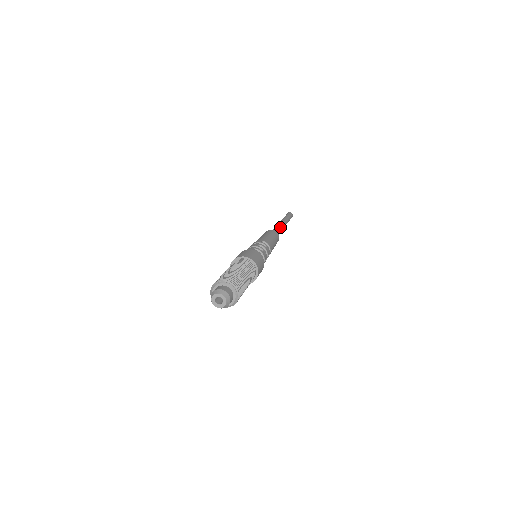
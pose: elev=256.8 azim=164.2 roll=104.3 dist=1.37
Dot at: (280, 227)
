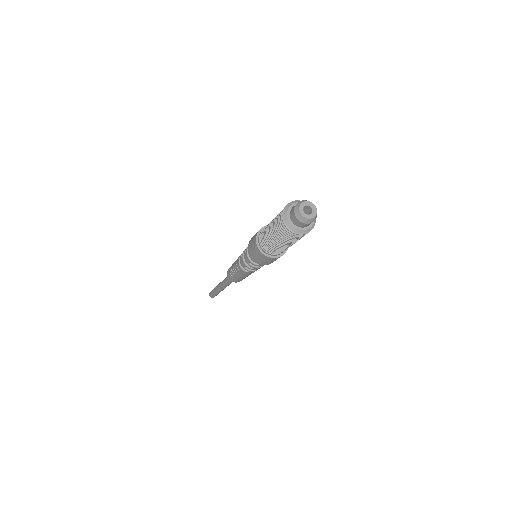
Dot at: occluded
